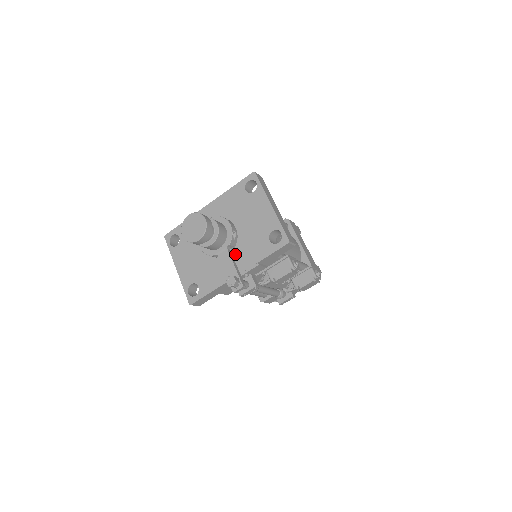
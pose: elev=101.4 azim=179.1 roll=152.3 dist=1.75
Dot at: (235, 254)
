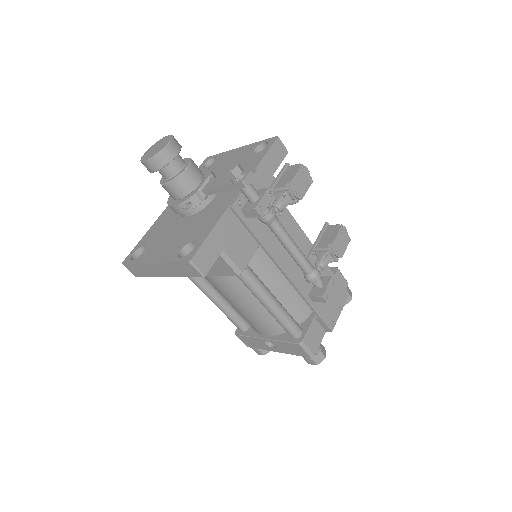
Dot at: occluded
